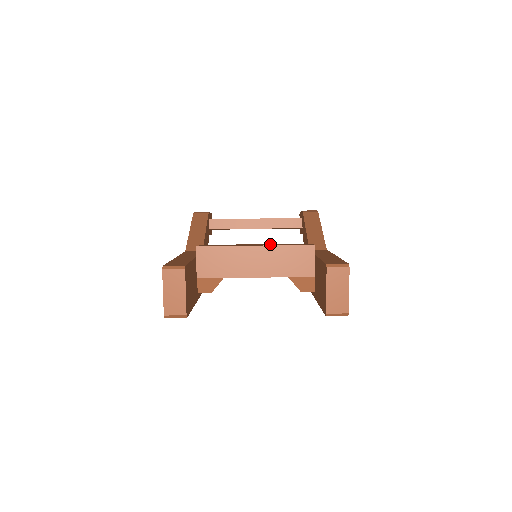
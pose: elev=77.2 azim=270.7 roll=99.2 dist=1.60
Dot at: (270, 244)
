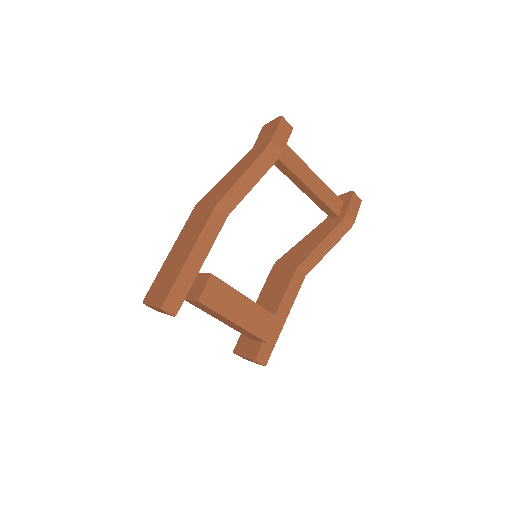
Dot at: (251, 311)
